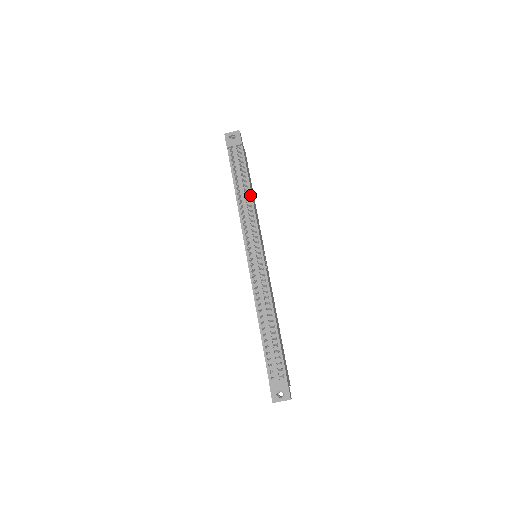
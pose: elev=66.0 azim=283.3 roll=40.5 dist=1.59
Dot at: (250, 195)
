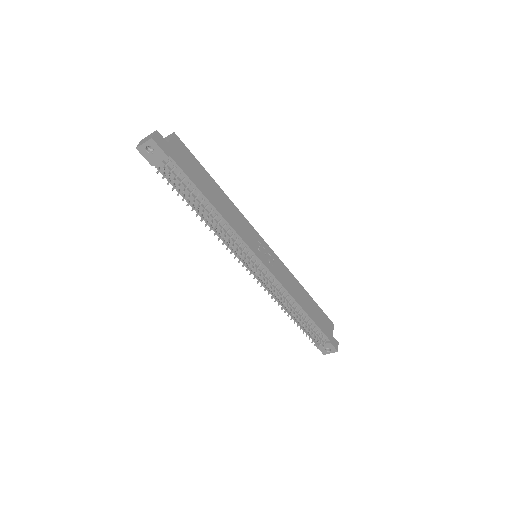
Dot at: (216, 213)
